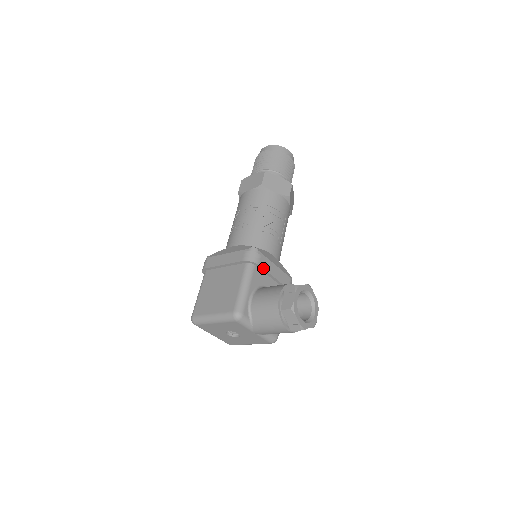
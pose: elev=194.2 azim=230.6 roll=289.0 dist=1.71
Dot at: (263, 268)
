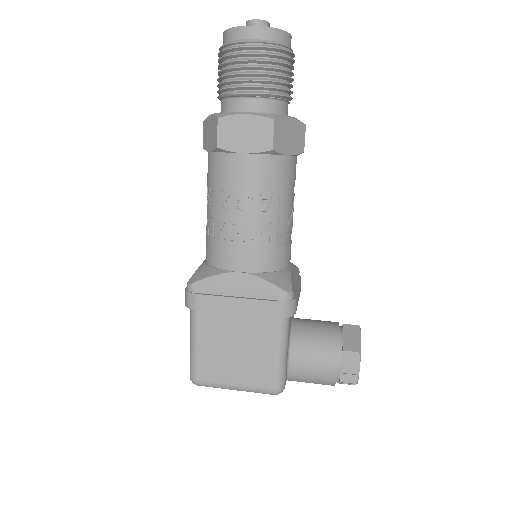
Dot at: (296, 310)
